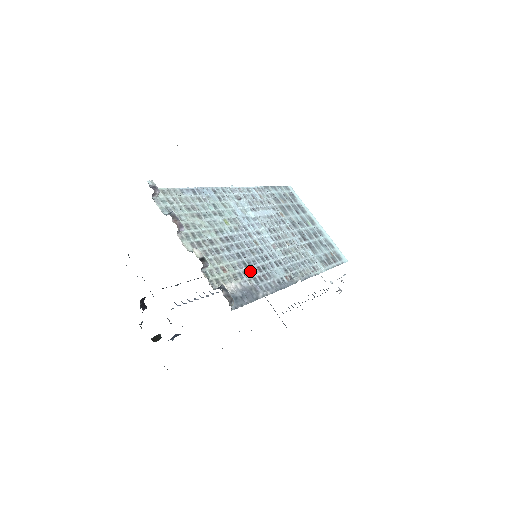
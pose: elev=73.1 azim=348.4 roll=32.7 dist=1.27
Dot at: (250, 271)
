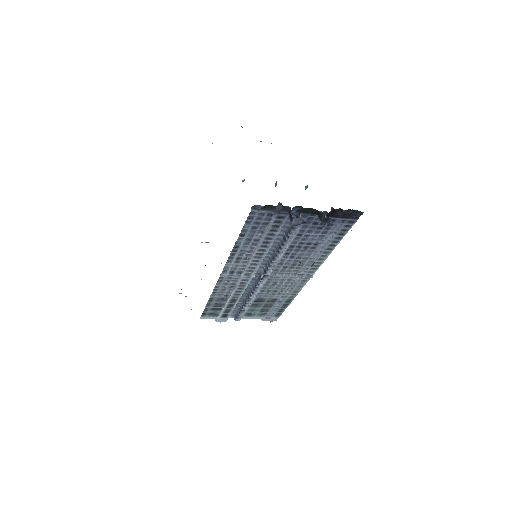
Dot at: occluded
